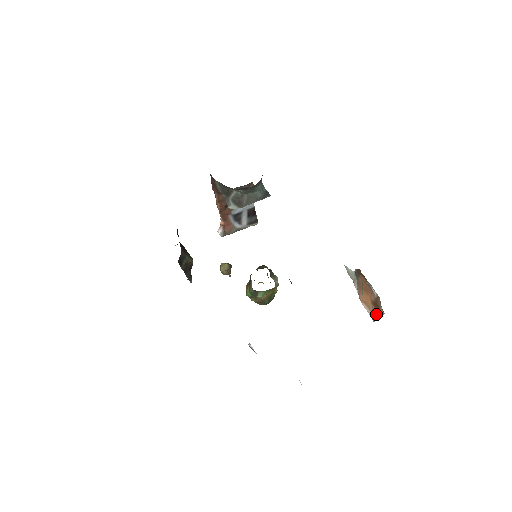
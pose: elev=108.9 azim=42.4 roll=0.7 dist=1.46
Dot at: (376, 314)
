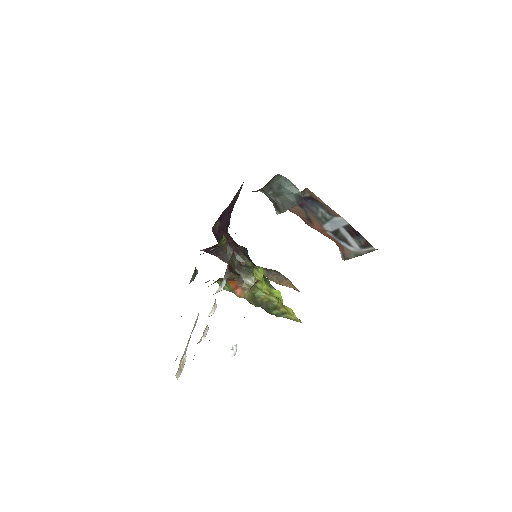
Dot at: occluded
